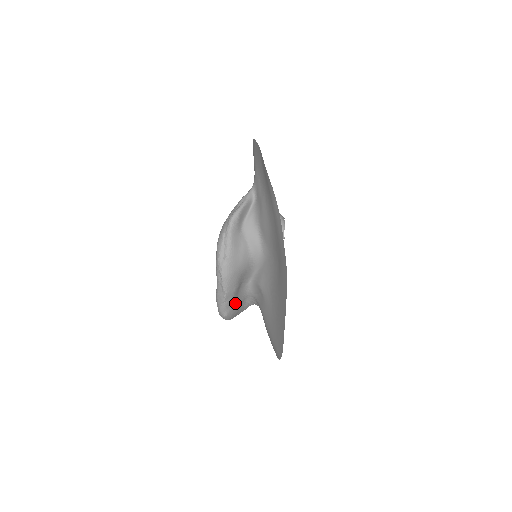
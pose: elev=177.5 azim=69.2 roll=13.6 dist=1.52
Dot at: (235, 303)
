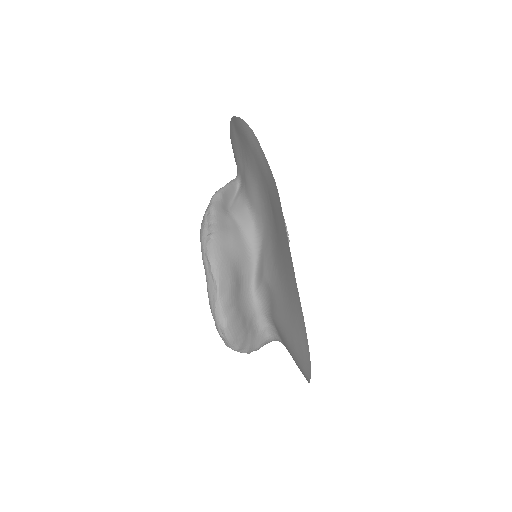
Dot at: (237, 312)
